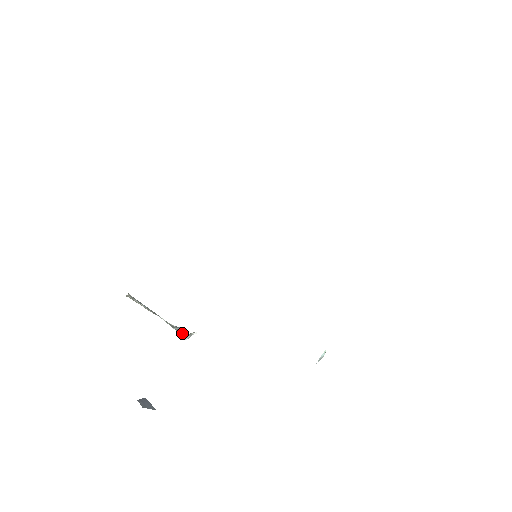
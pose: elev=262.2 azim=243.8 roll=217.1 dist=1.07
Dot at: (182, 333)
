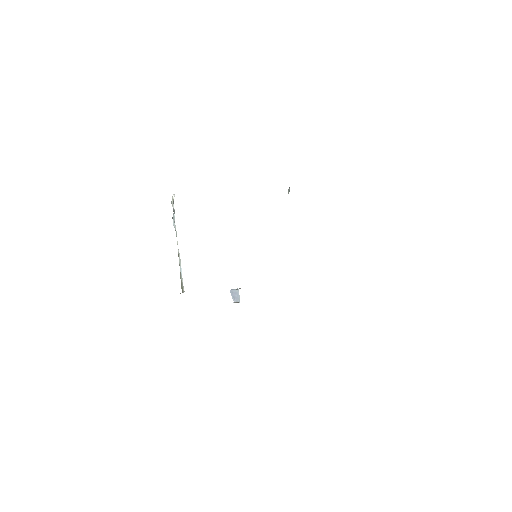
Dot at: (174, 212)
